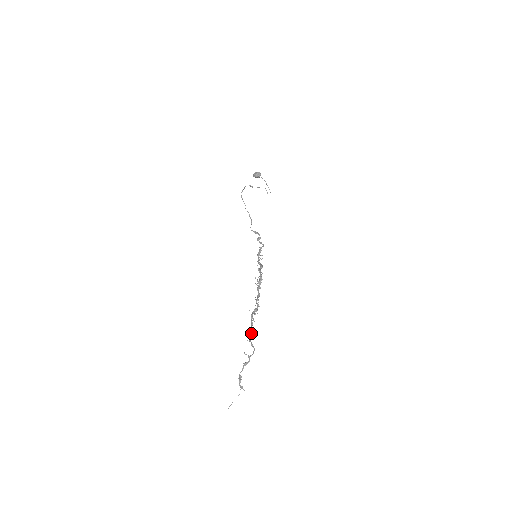
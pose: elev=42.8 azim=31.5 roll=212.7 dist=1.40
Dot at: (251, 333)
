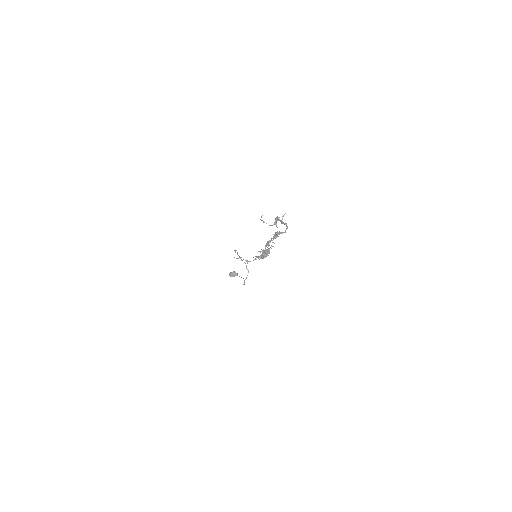
Dot at: occluded
